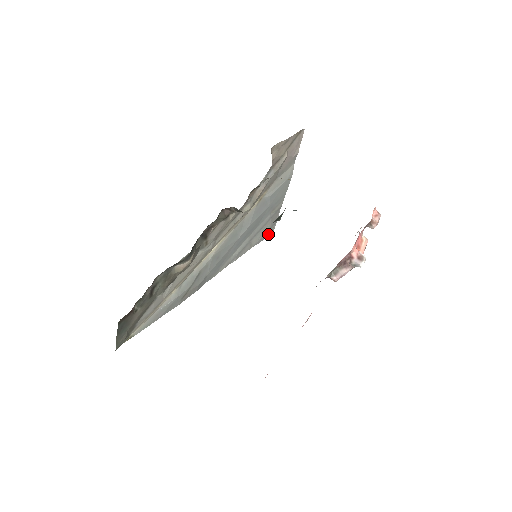
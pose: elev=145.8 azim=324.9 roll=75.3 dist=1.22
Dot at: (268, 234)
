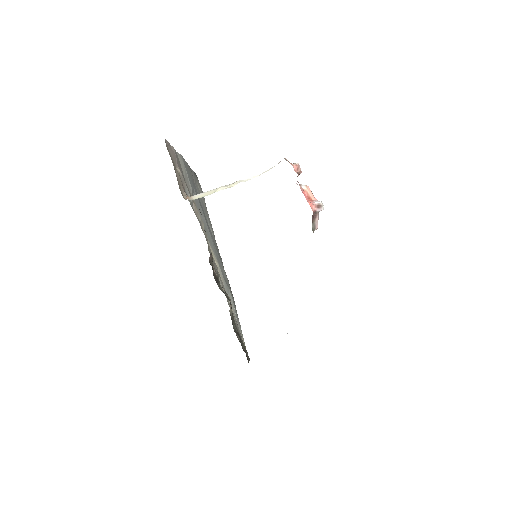
Dot at: (199, 184)
